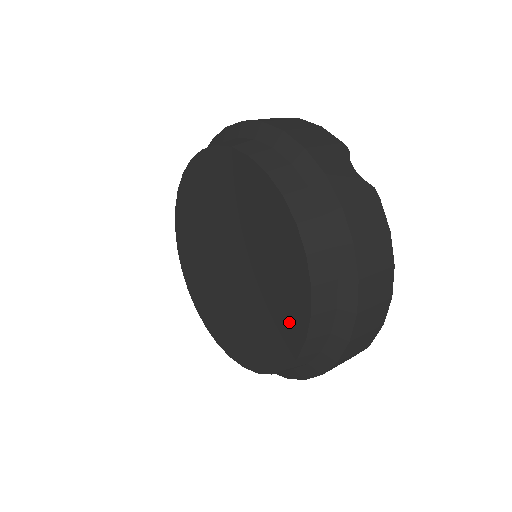
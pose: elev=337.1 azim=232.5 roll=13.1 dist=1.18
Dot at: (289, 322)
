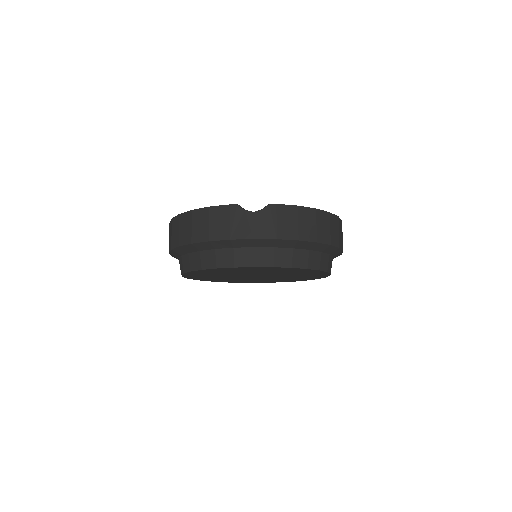
Dot at: (312, 273)
